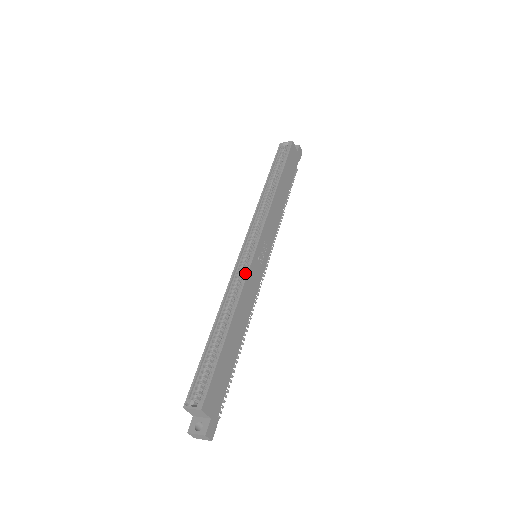
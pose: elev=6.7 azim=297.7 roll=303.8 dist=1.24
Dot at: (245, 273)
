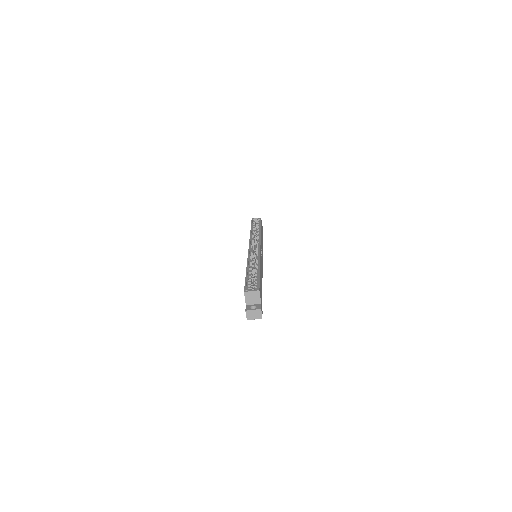
Dot at: (257, 254)
